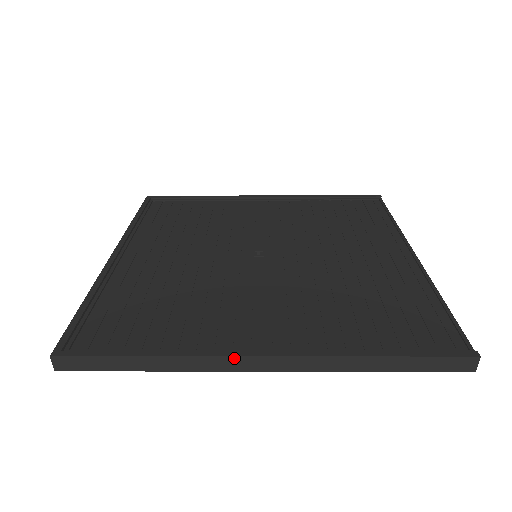
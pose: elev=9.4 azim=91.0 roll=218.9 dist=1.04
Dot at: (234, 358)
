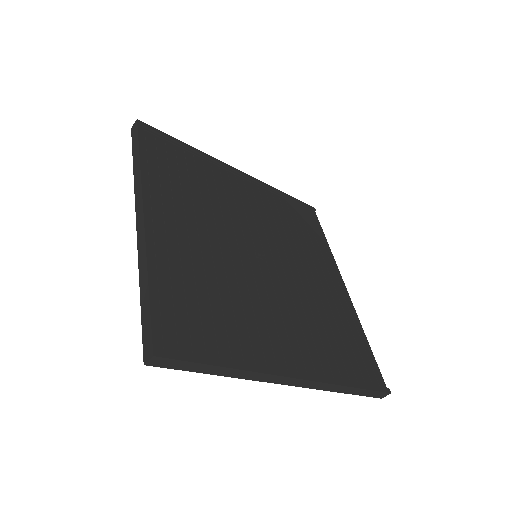
Dot at: (281, 377)
